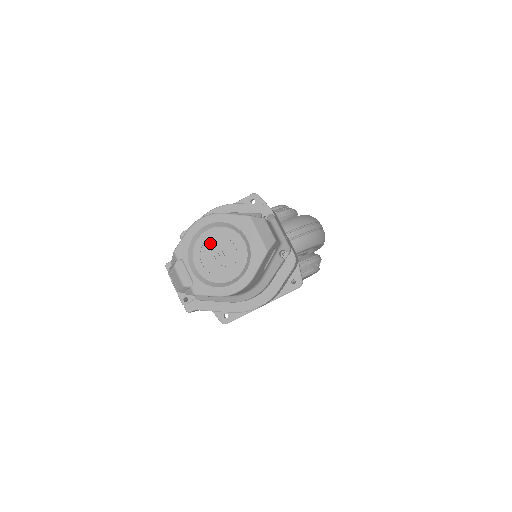
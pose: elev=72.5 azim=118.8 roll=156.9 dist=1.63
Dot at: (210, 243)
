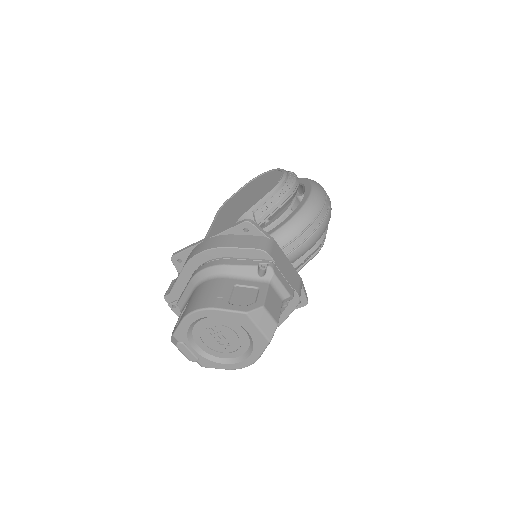
Dot at: (208, 329)
